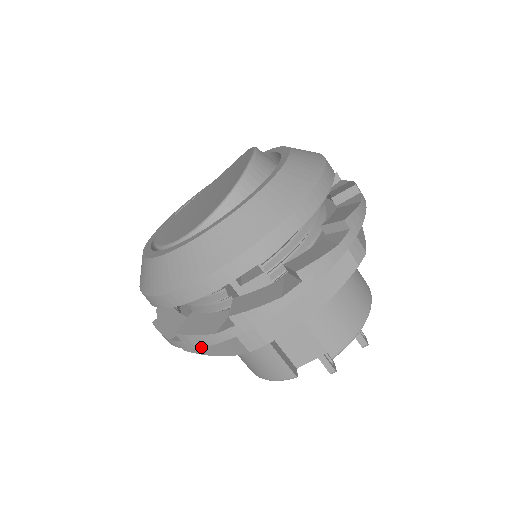
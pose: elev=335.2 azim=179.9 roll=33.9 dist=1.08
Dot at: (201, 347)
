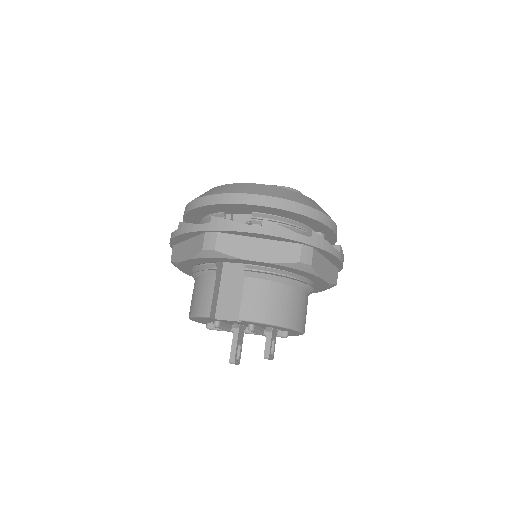
Dot at: (183, 233)
